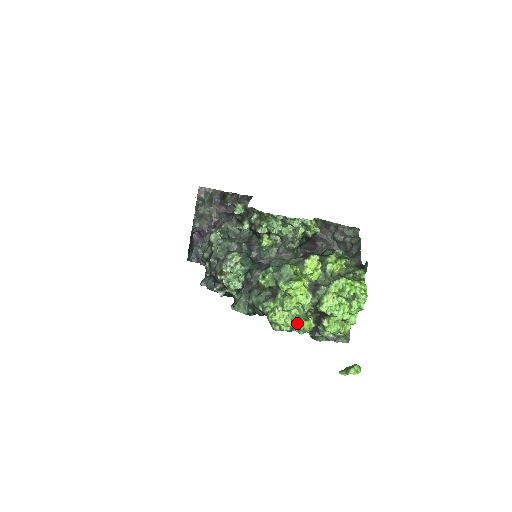
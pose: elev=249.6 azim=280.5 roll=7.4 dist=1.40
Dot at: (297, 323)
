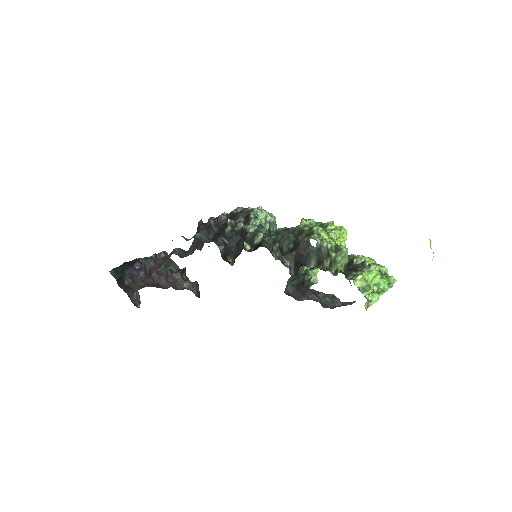
Dot at: (341, 245)
